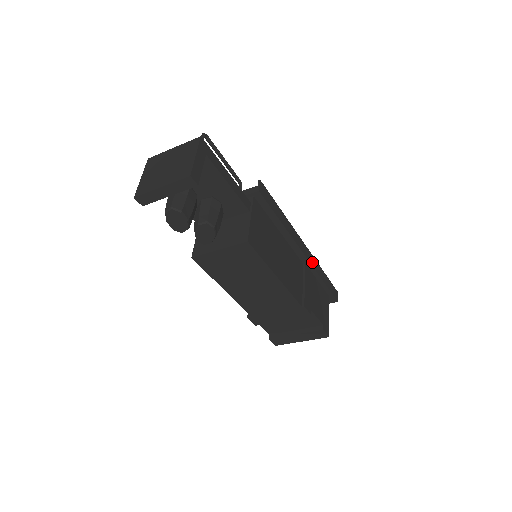
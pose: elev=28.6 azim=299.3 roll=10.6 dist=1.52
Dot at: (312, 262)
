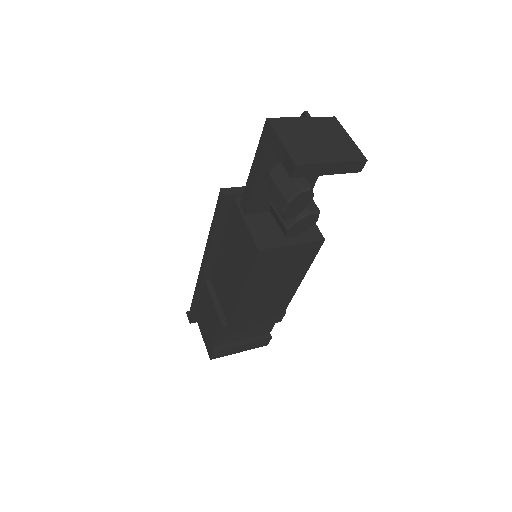
Dot at: occluded
